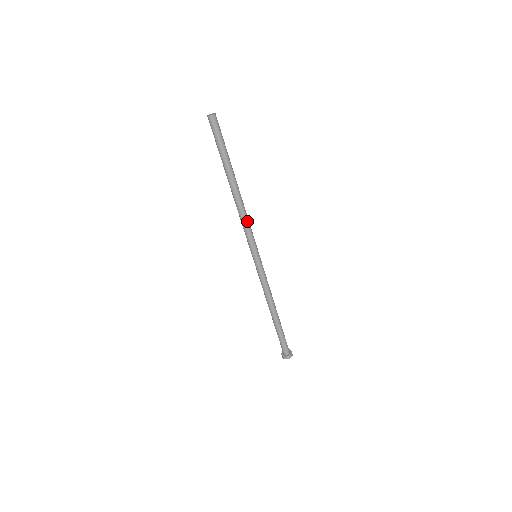
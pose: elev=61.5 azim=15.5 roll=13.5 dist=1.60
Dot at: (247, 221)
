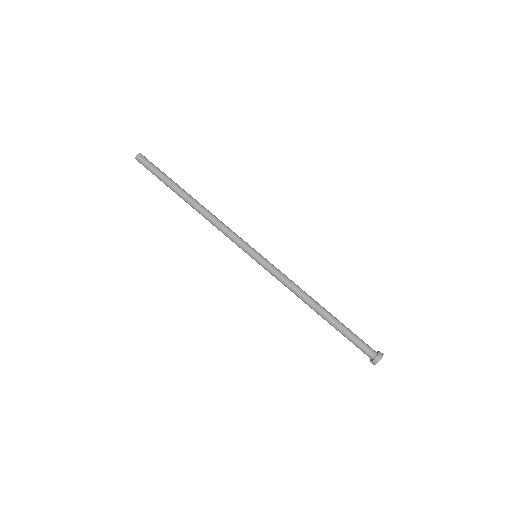
Dot at: (222, 226)
